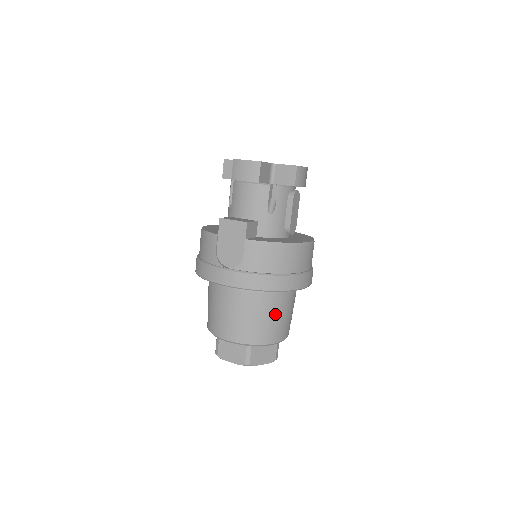
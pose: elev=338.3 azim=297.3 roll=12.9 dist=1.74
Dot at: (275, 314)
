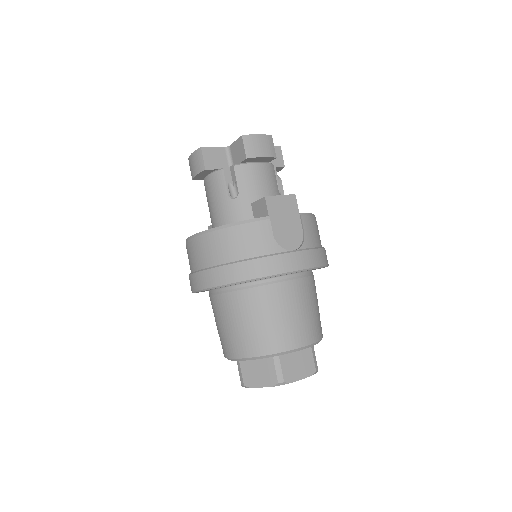
Dot at: occluded
